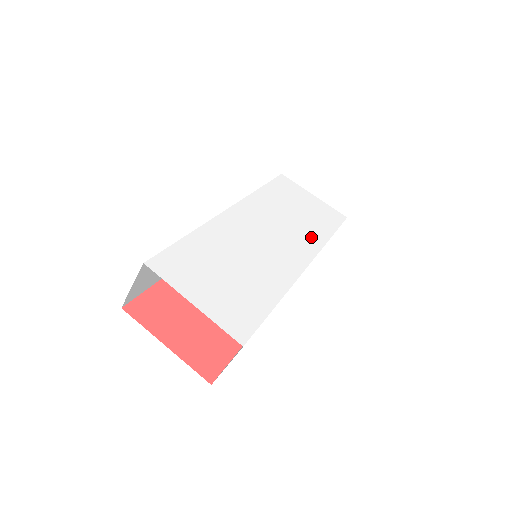
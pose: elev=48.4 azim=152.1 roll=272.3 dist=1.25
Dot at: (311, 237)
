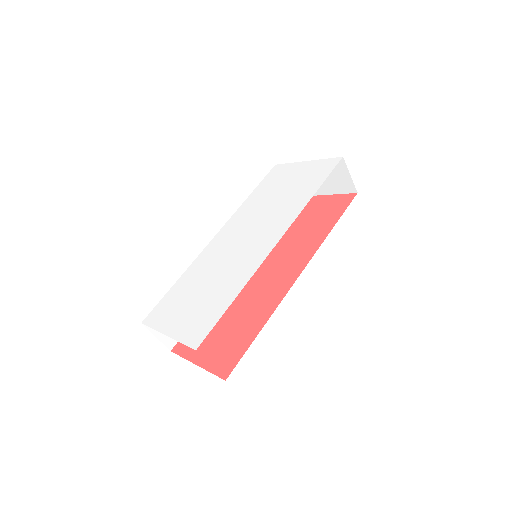
Dot at: (289, 210)
